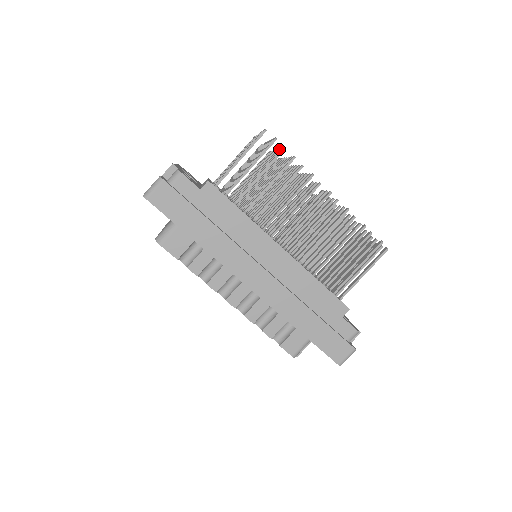
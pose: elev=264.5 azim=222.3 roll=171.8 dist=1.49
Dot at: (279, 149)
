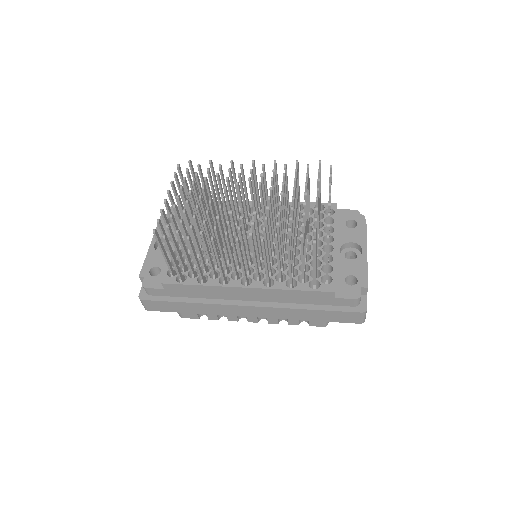
Dot at: (180, 221)
